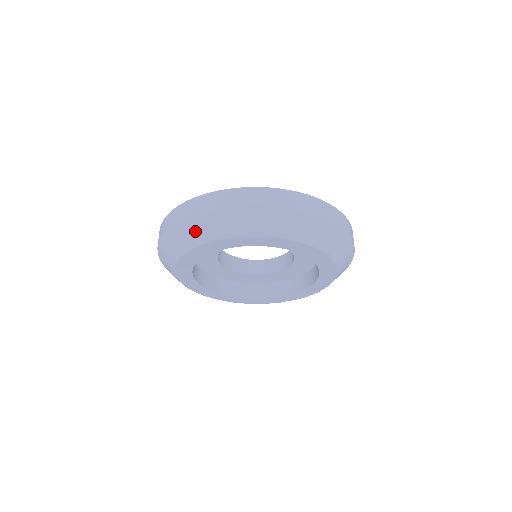
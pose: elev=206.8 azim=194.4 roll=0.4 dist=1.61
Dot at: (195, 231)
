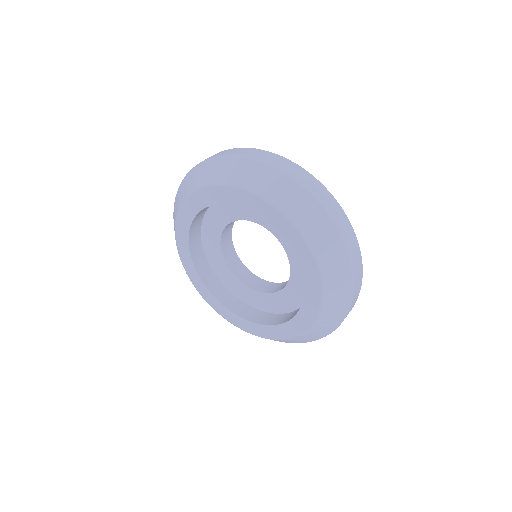
Dot at: (259, 178)
